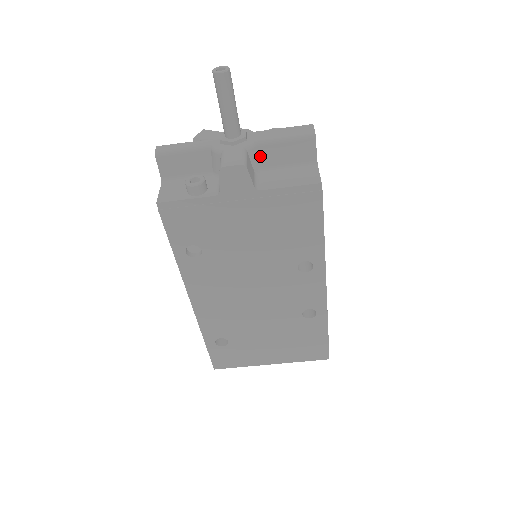
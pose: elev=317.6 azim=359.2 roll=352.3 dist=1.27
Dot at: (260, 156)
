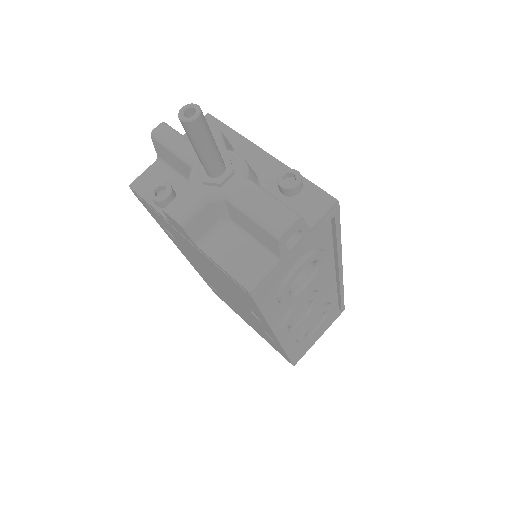
Dot at: (229, 210)
